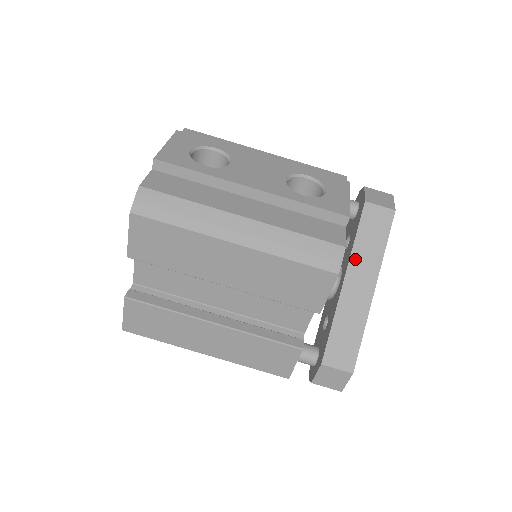
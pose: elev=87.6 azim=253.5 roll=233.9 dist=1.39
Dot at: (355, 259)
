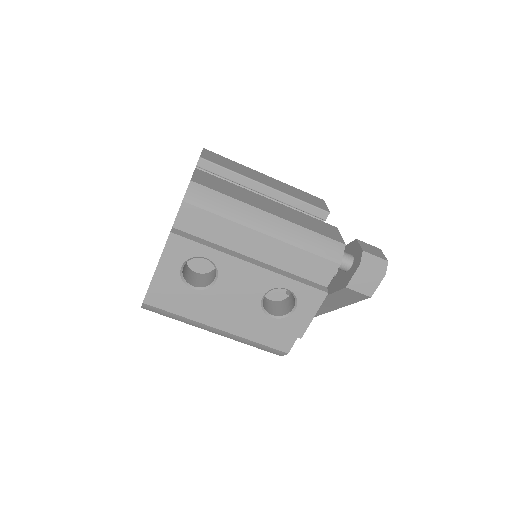
Dot at: (326, 299)
